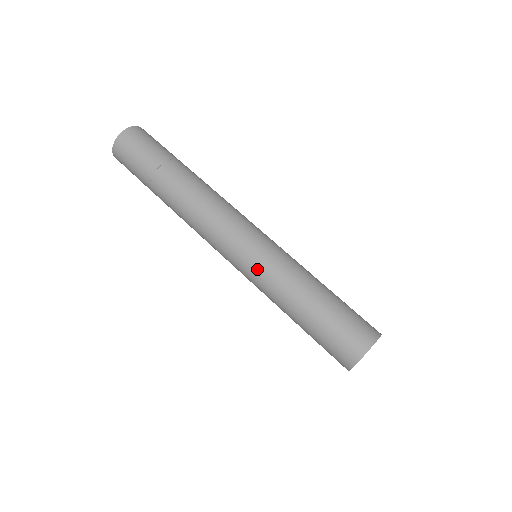
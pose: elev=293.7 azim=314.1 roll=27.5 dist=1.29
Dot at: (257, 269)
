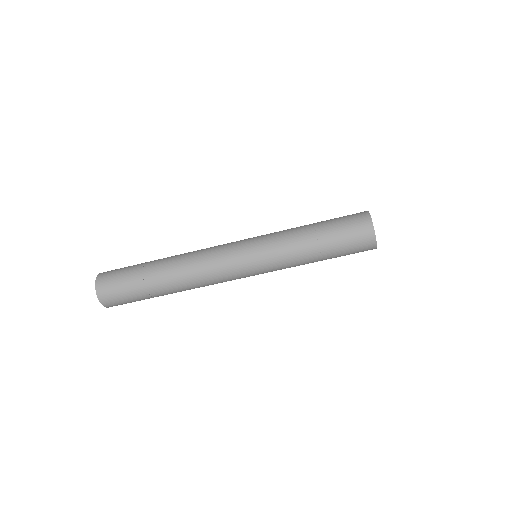
Dot at: (270, 268)
